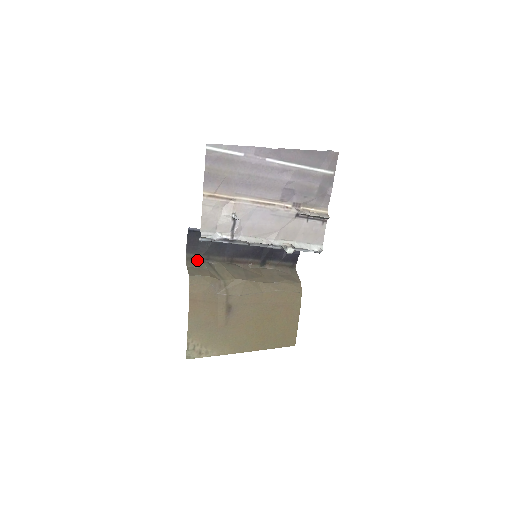
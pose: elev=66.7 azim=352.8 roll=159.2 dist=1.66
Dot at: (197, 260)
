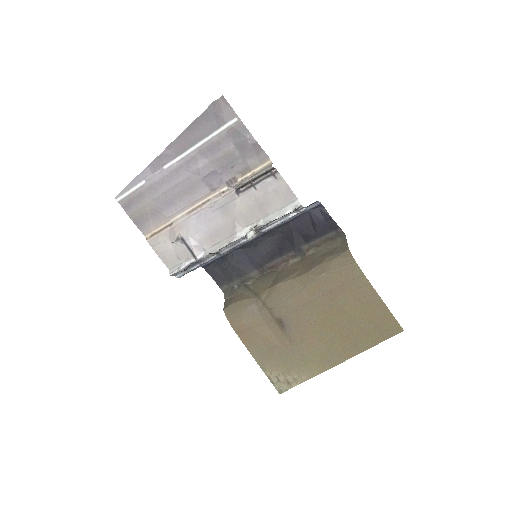
Dot at: (233, 288)
